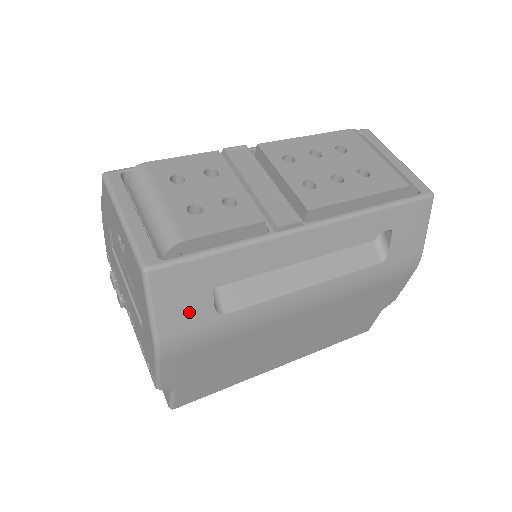
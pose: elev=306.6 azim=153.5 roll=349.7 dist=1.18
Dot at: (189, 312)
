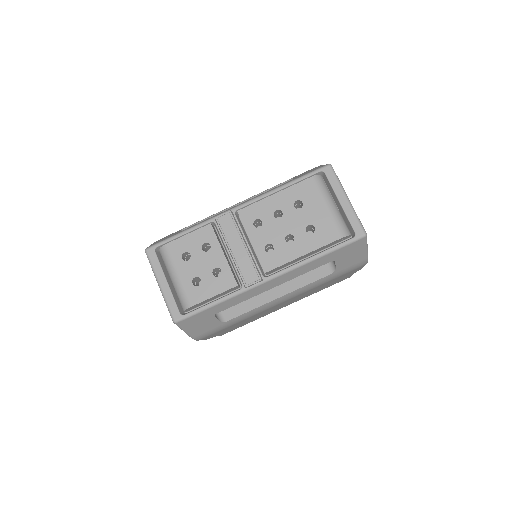
Dot at: (205, 326)
